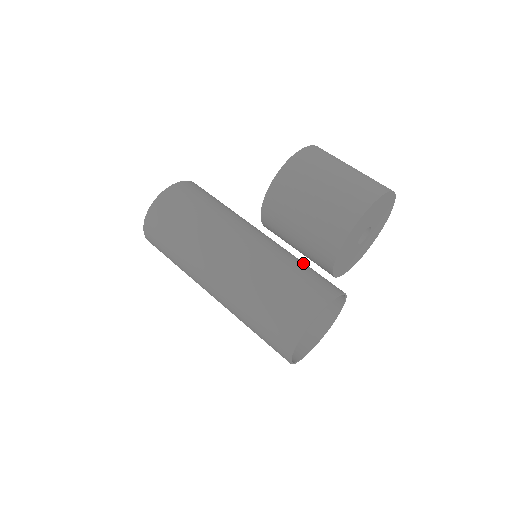
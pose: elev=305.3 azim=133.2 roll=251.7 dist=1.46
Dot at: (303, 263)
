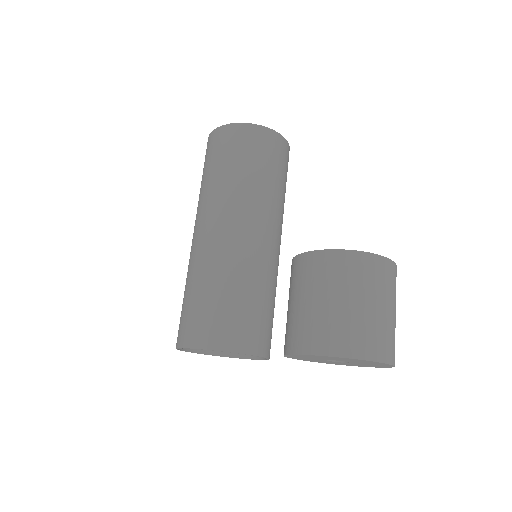
Dot at: occluded
